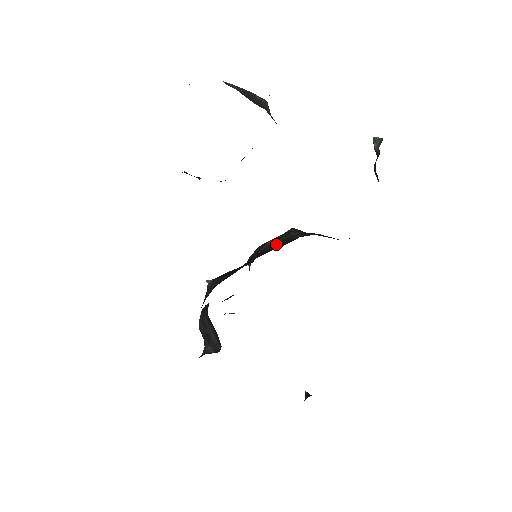
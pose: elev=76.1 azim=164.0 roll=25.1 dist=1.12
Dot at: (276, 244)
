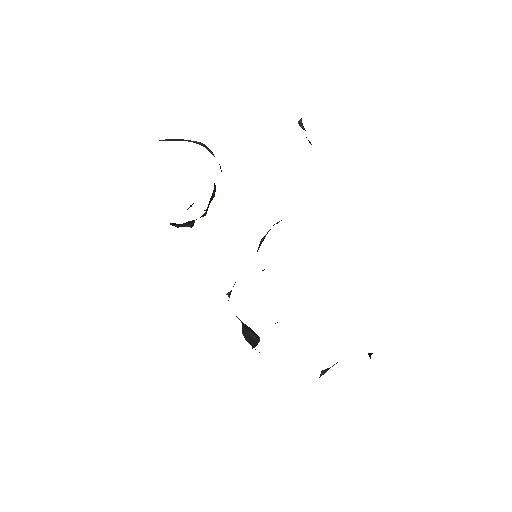
Dot at: (264, 237)
